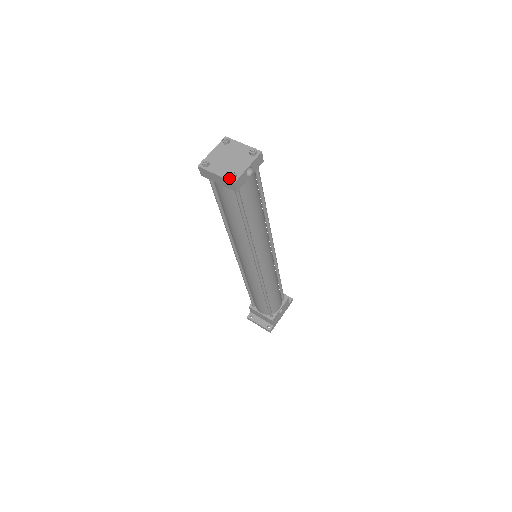
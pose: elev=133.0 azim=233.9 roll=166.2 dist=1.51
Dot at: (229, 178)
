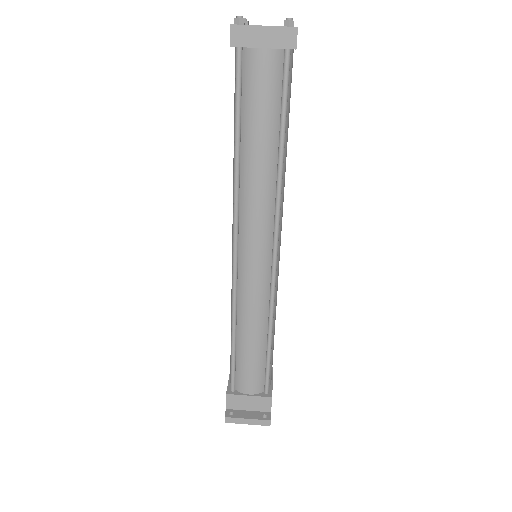
Dot at: (286, 26)
